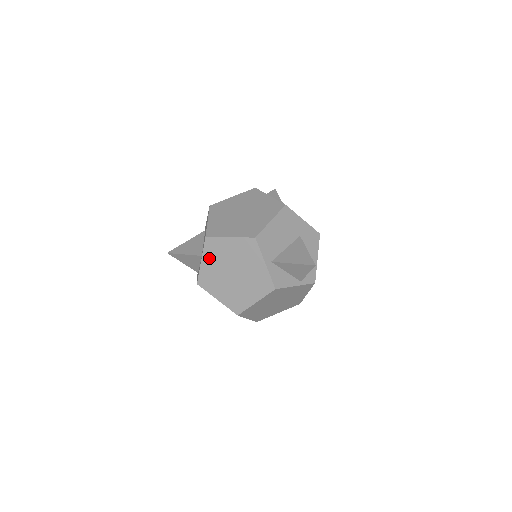
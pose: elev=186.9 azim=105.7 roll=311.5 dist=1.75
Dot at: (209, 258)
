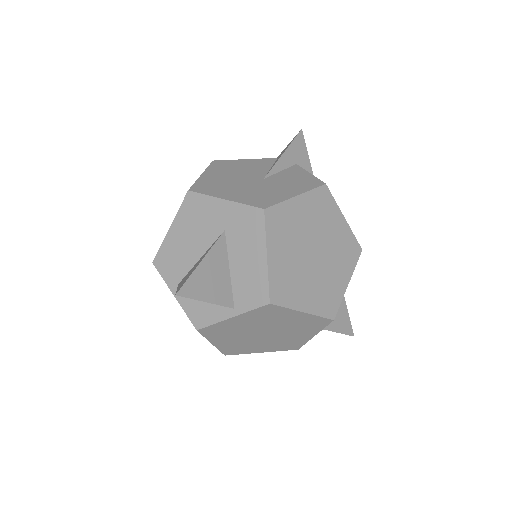
Dot at: (248, 318)
